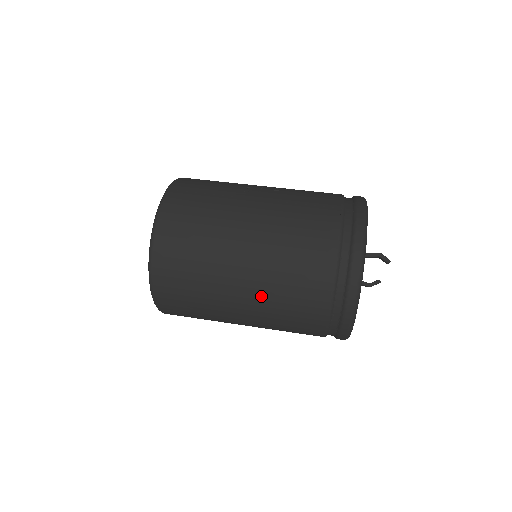
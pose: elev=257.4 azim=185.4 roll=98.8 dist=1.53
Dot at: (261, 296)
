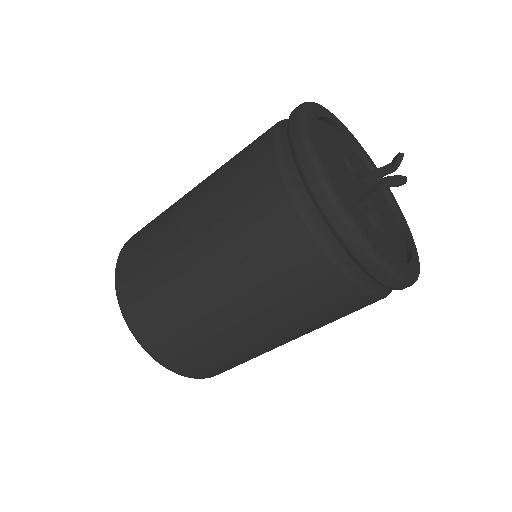
Dot at: occluded
